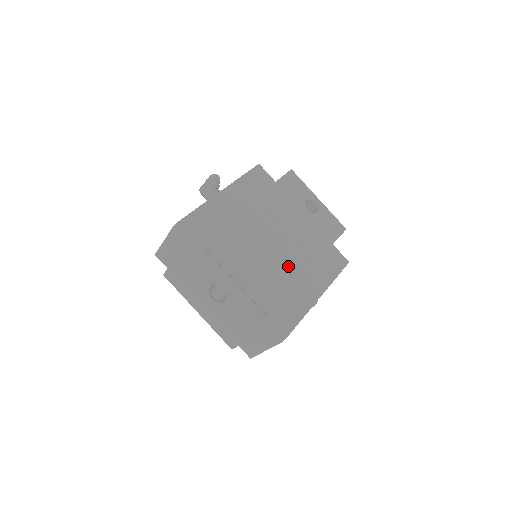
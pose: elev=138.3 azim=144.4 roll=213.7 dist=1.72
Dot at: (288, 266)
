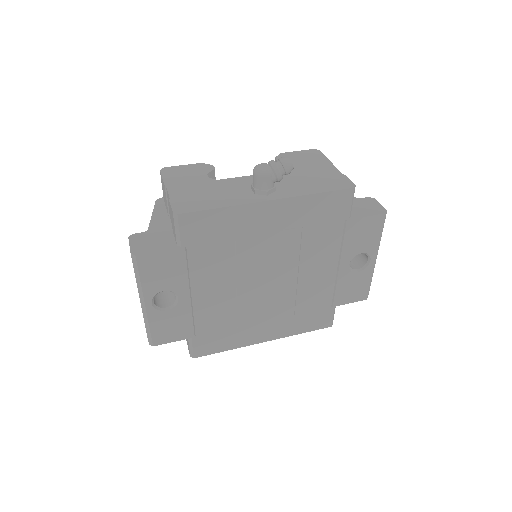
Dot at: (263, 307)
